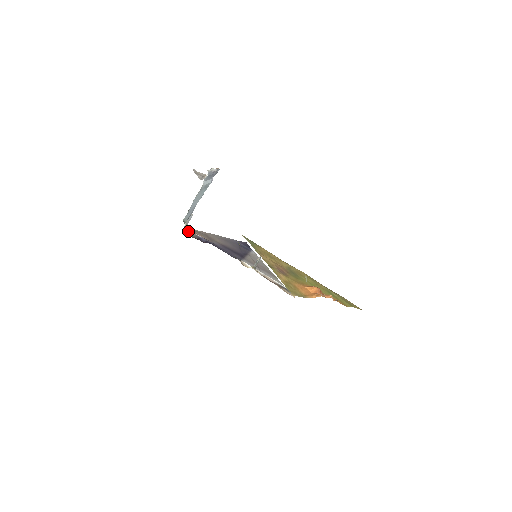
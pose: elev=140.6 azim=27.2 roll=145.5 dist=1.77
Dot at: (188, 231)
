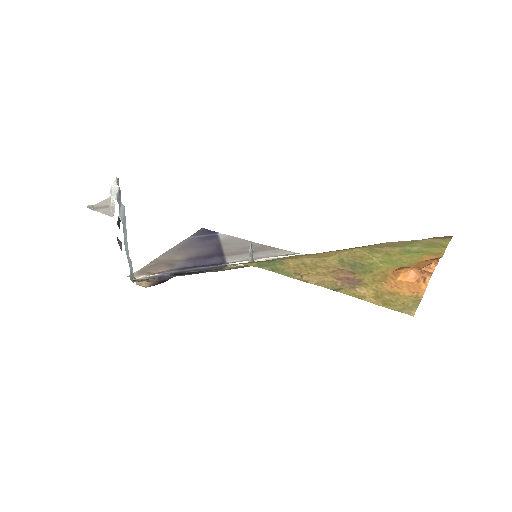
Dot at: occluded
